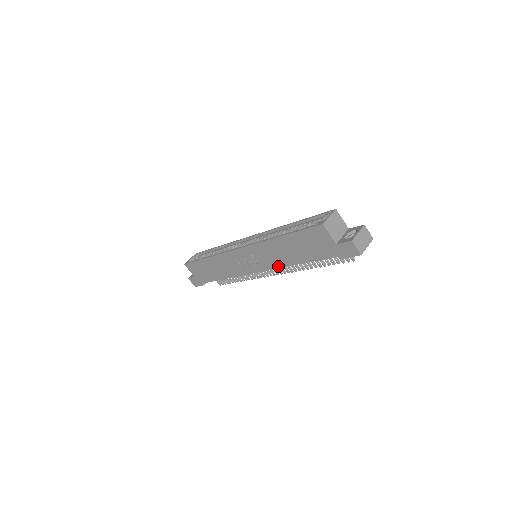
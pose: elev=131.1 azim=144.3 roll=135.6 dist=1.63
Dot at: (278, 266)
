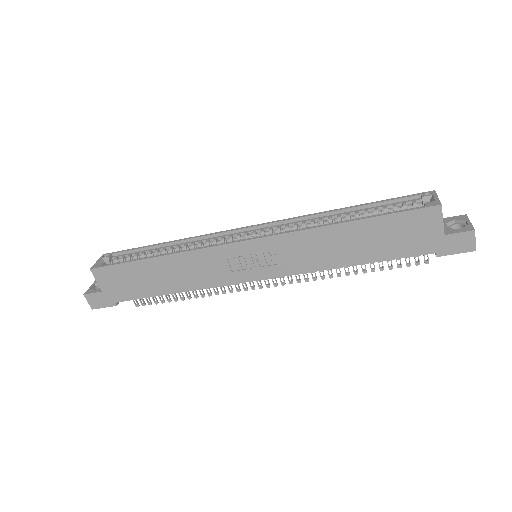
Dot at: (312, 269)
